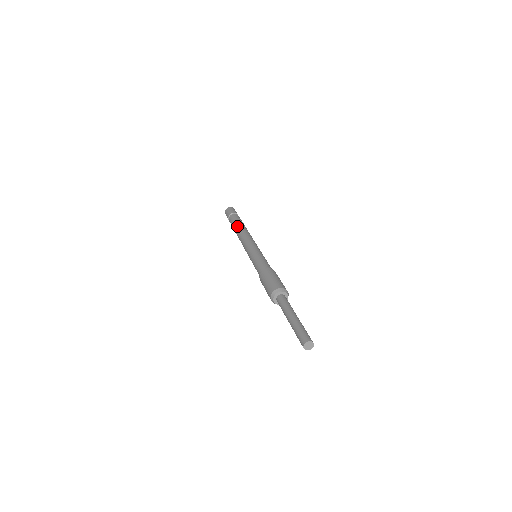
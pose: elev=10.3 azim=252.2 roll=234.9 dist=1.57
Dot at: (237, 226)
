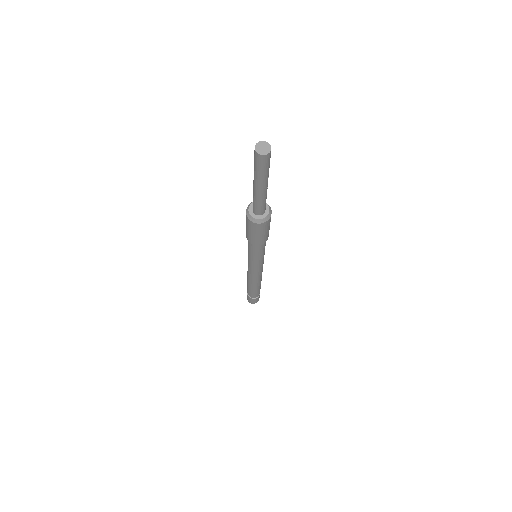
Dot at: occluded
